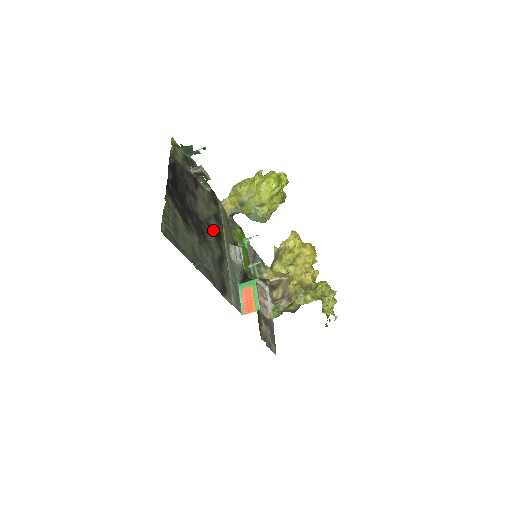
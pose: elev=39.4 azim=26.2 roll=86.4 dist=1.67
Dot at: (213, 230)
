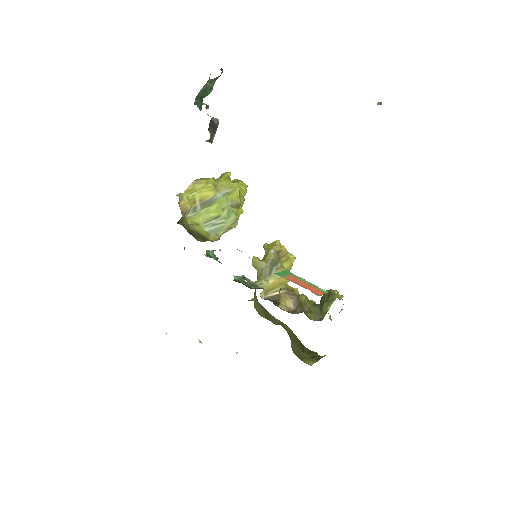
Dot at: occluded
